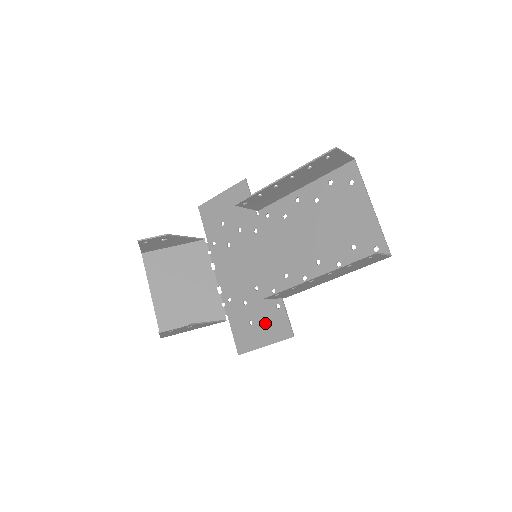
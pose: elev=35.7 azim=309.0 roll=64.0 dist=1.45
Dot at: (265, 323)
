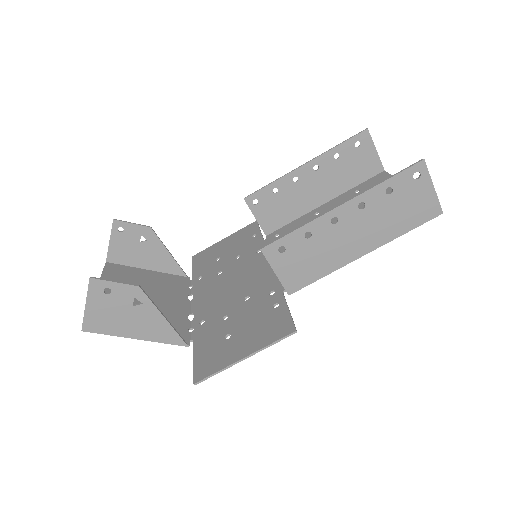
Dot at: (251, 329)
